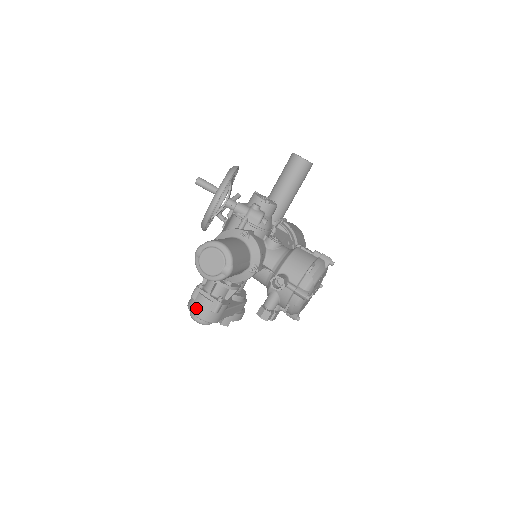
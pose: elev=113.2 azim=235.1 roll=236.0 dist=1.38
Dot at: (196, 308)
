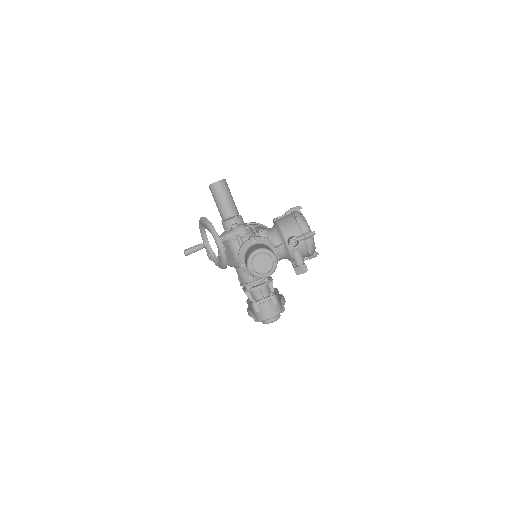
Dot at: (266, 314)
